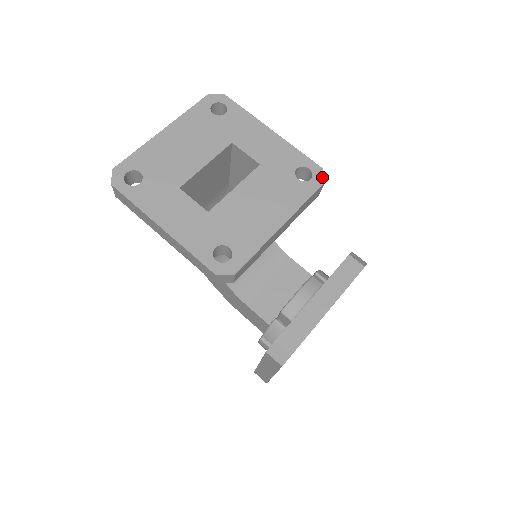
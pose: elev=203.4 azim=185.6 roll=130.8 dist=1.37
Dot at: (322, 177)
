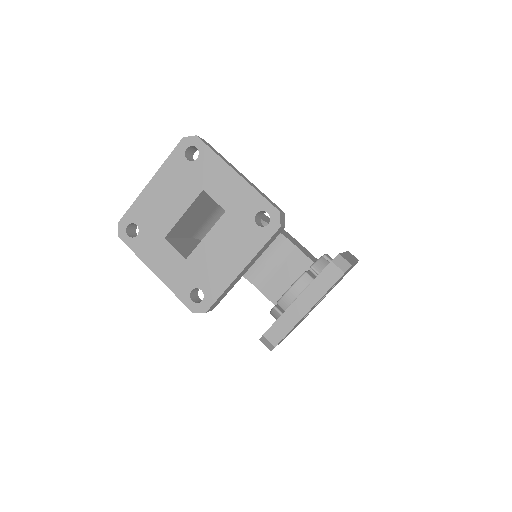
Dot at: (278, 221)
